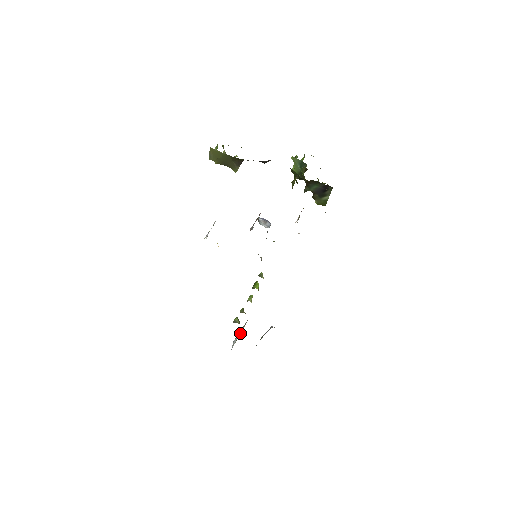
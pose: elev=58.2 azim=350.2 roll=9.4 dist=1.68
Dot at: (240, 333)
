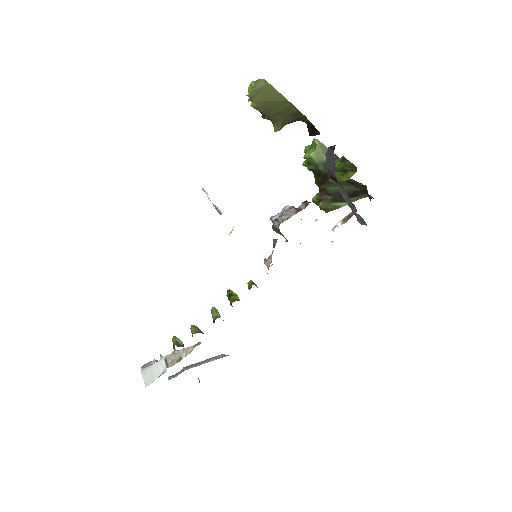
Dot at: (178, 361)
